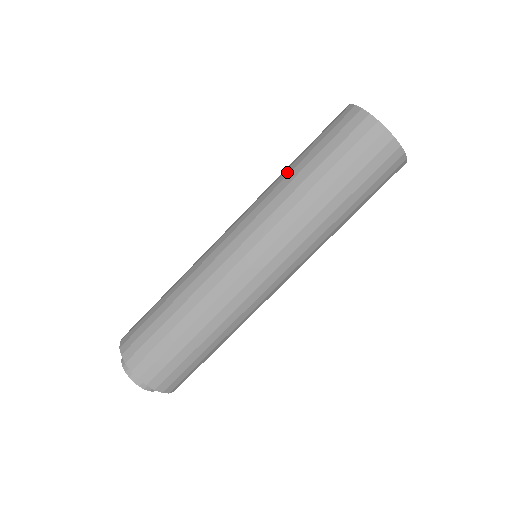
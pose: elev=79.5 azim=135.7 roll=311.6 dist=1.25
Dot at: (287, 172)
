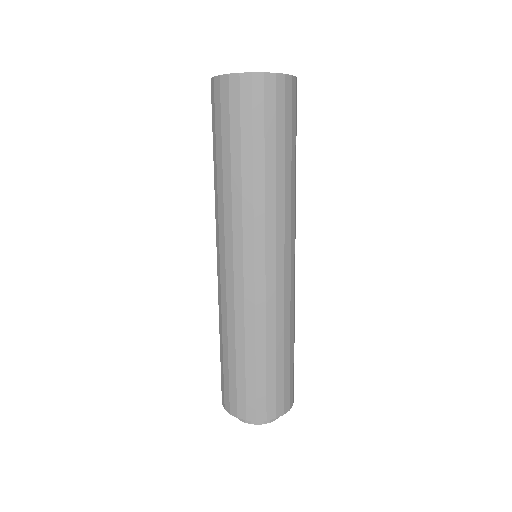
Dot at: occluded
